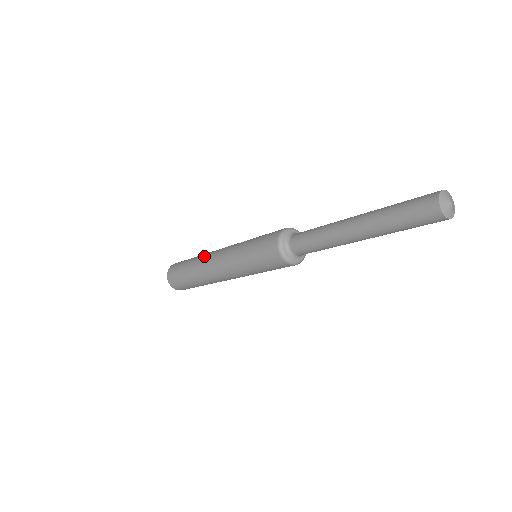
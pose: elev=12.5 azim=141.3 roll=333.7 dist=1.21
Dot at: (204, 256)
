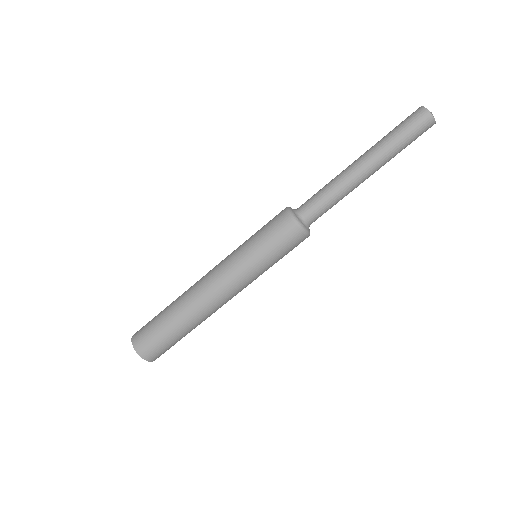
Dot at: occluded
